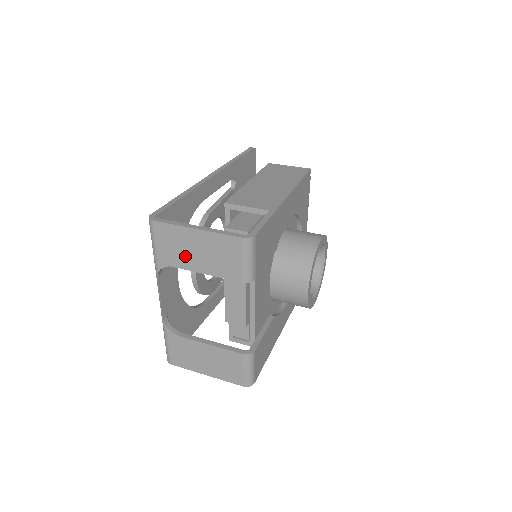
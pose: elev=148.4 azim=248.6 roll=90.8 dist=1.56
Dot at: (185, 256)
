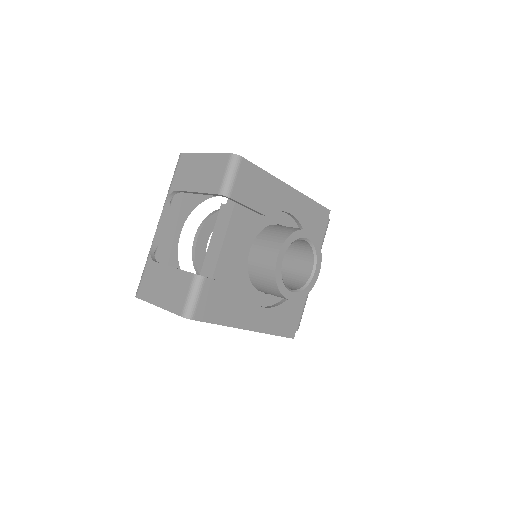
Dot at: (189, 179)
